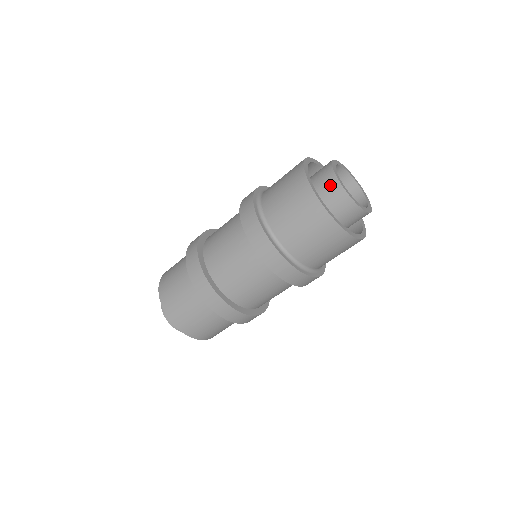
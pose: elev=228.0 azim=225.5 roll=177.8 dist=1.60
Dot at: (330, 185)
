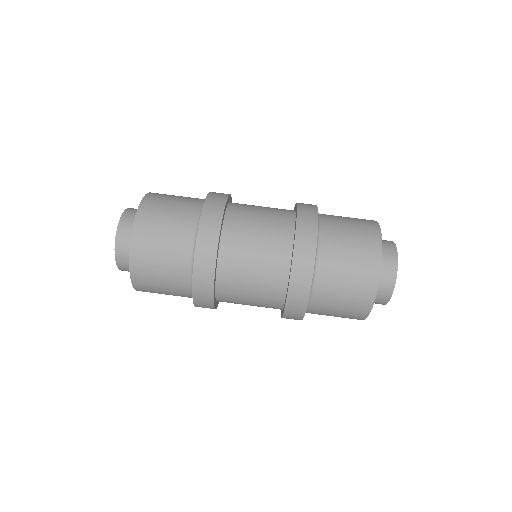
Dot at: occluded
